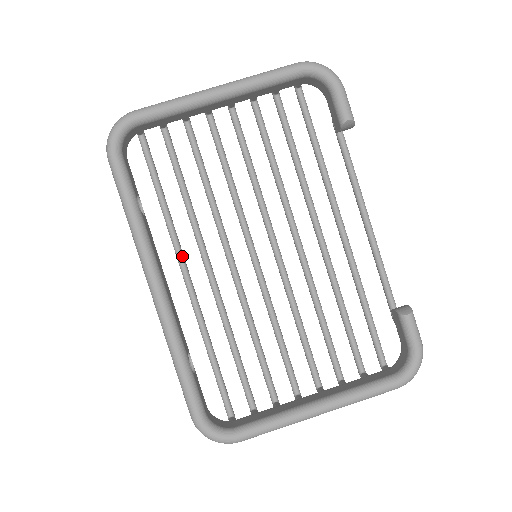
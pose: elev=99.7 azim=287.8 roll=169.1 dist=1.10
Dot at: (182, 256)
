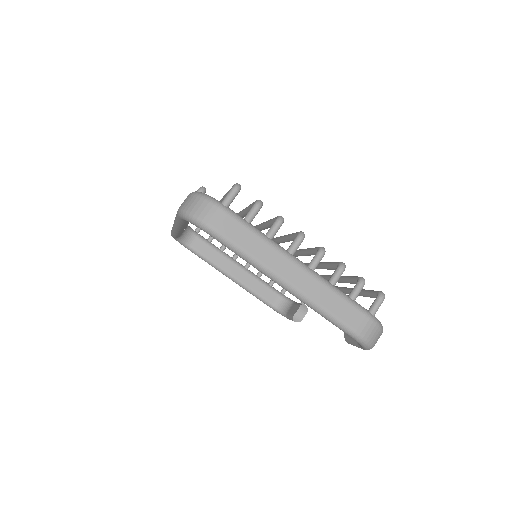
Dot at: occluded
